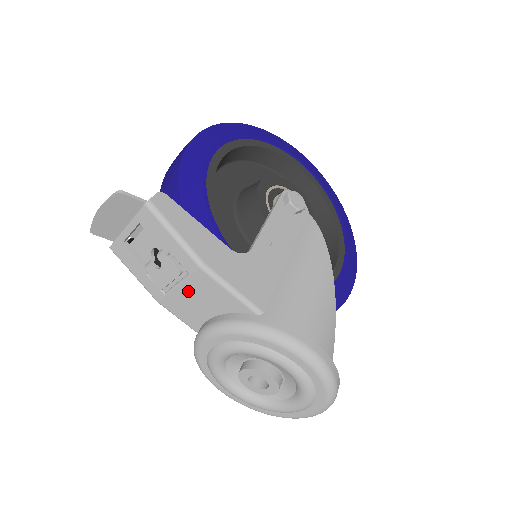
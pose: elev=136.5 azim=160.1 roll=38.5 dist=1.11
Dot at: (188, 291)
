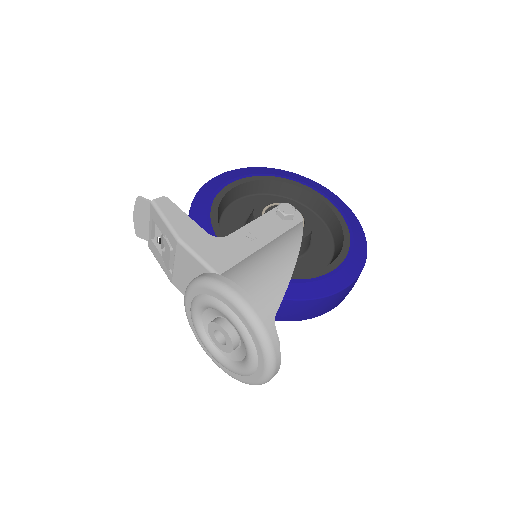
Dot at: (180, 266)
